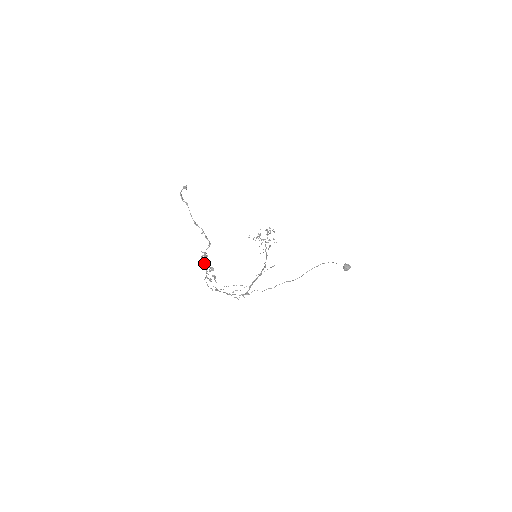
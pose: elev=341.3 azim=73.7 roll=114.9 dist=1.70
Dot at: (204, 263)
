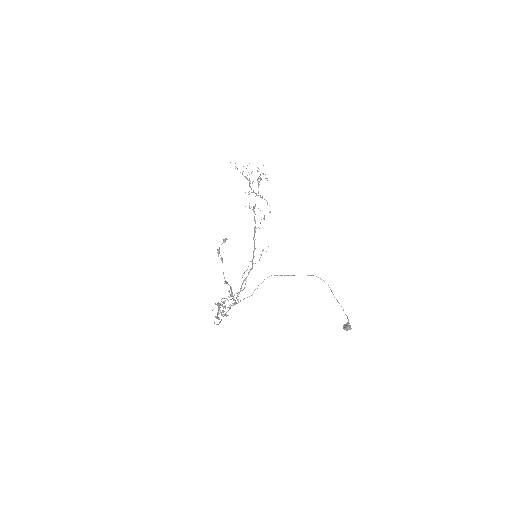
Dot at: (219, 308)
